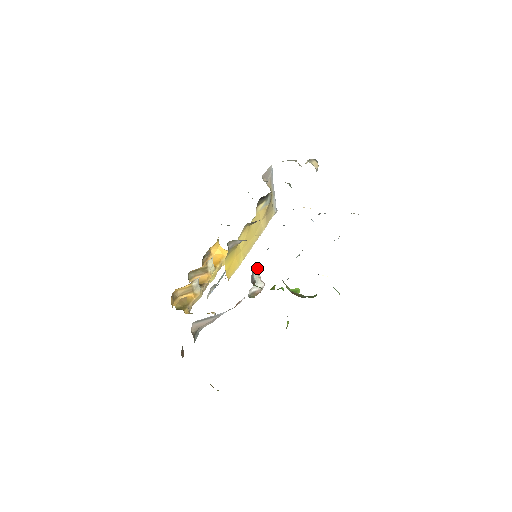
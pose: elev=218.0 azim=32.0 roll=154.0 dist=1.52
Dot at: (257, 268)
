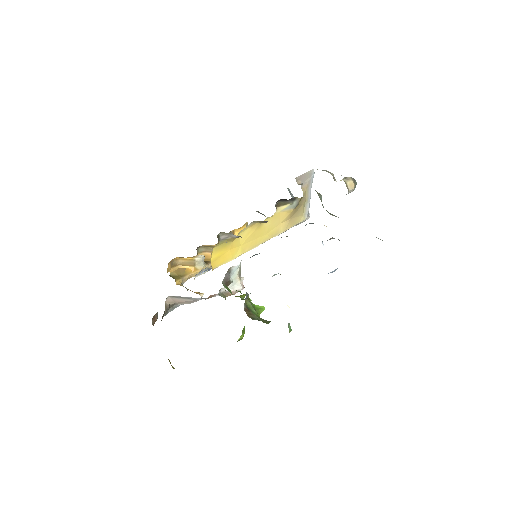
Dot at: (239, 269)
